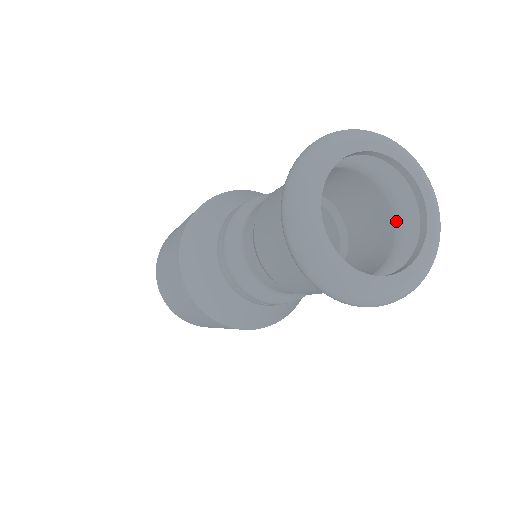
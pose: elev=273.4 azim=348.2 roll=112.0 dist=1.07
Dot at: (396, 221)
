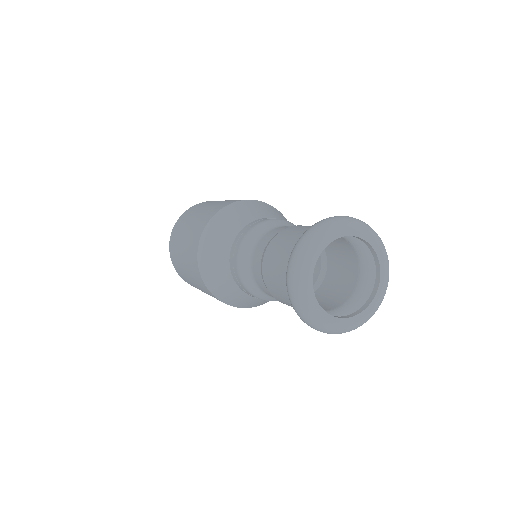
Dot at: (355, 291)
